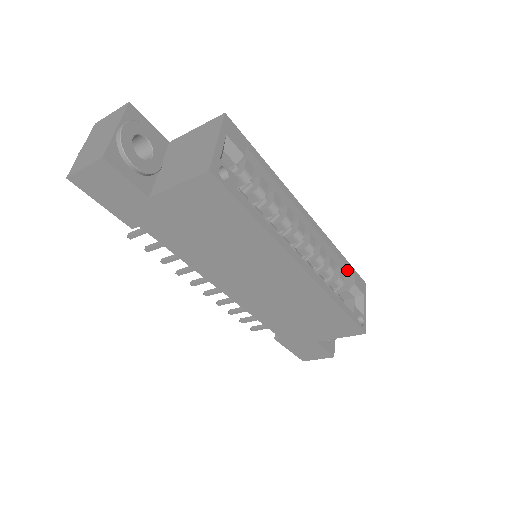
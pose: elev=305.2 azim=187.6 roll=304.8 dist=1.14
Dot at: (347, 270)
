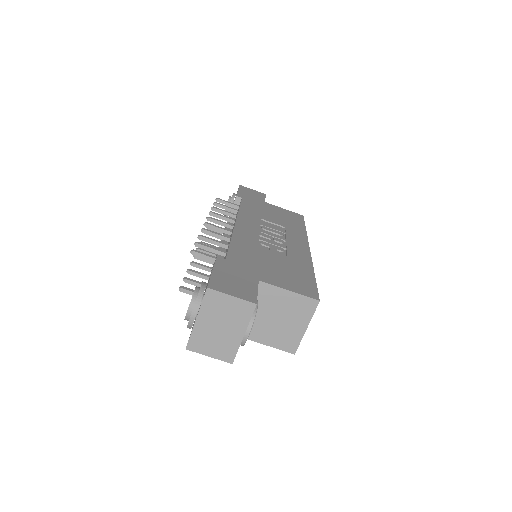
Dot at: occluded
